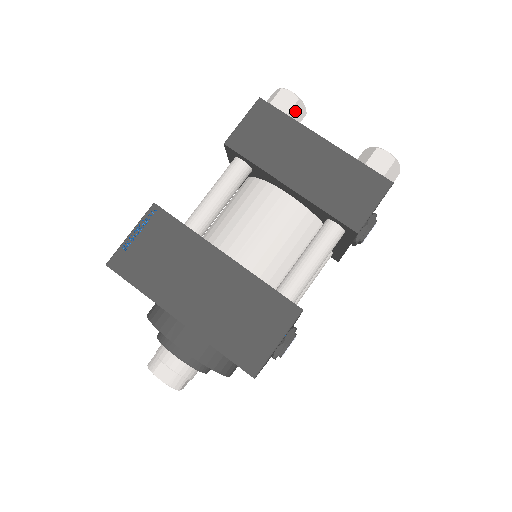
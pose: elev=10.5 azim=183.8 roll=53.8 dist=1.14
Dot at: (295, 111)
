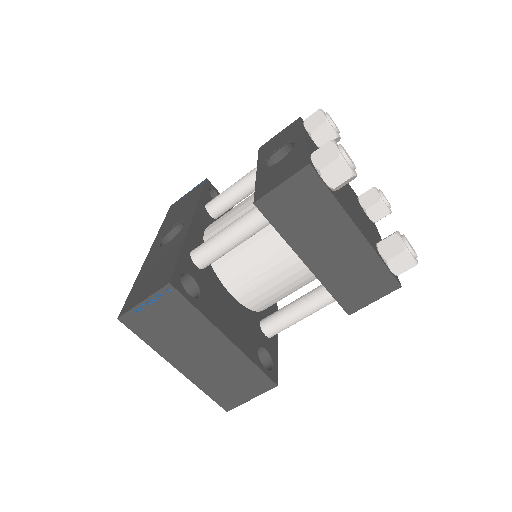
Dot at: (343, 183)
